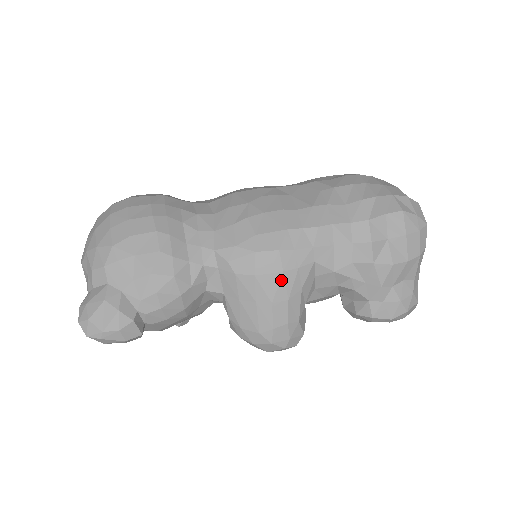
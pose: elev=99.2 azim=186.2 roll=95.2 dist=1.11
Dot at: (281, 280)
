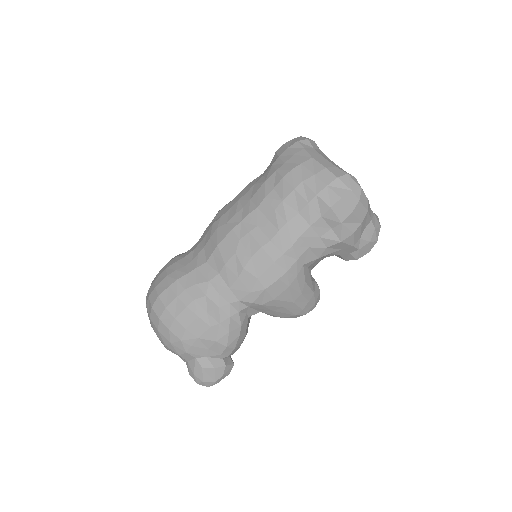
Dot at: (291, 290)
